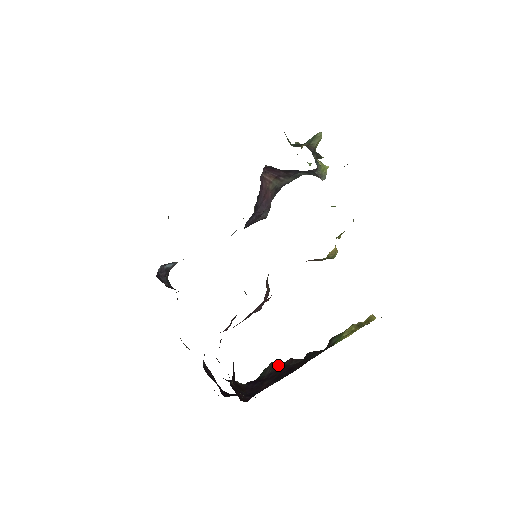
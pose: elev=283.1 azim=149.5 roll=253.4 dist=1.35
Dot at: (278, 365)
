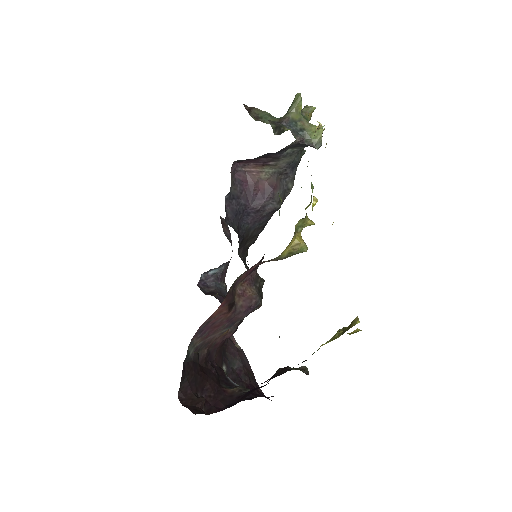
Dot at: occluded
